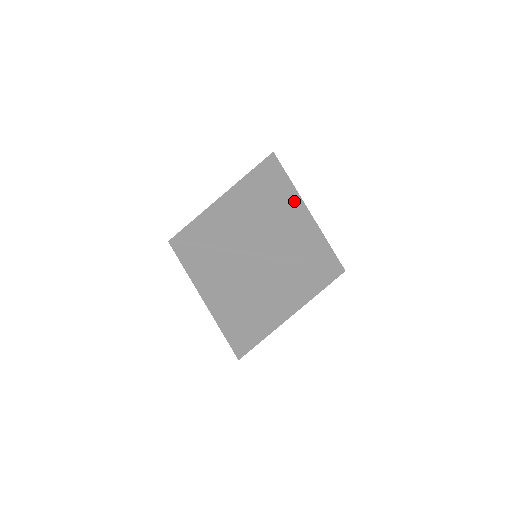
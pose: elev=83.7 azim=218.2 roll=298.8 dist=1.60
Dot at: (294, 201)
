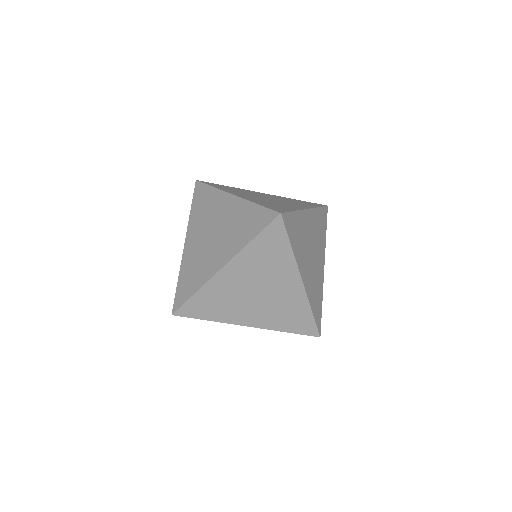
Dot at: (323, 257)
